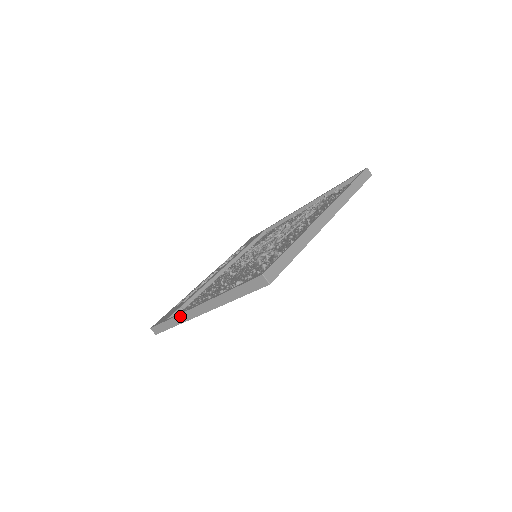
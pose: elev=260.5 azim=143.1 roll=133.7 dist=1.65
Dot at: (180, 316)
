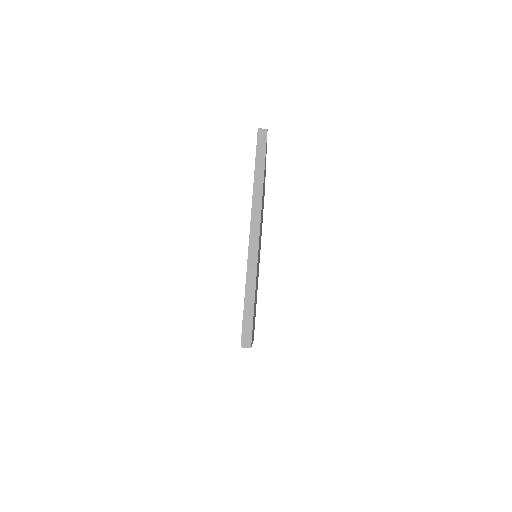
Dot at: (249, 270)
